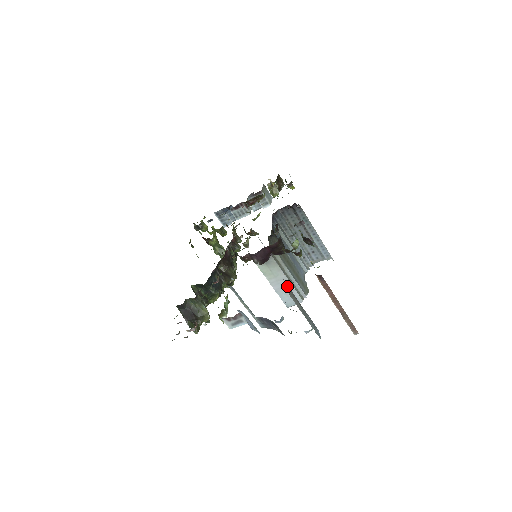
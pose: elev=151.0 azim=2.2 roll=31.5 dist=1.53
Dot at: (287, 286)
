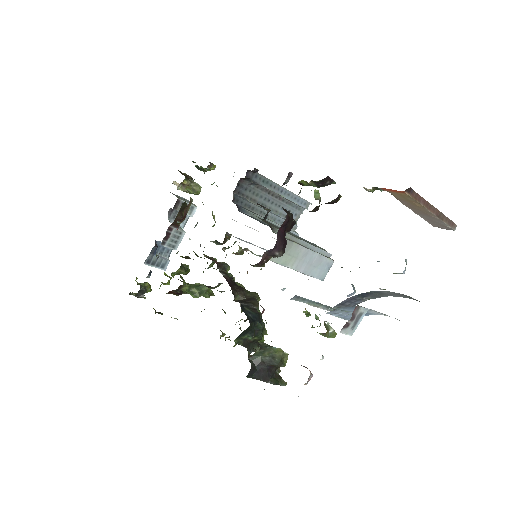
Dot at: occluded
